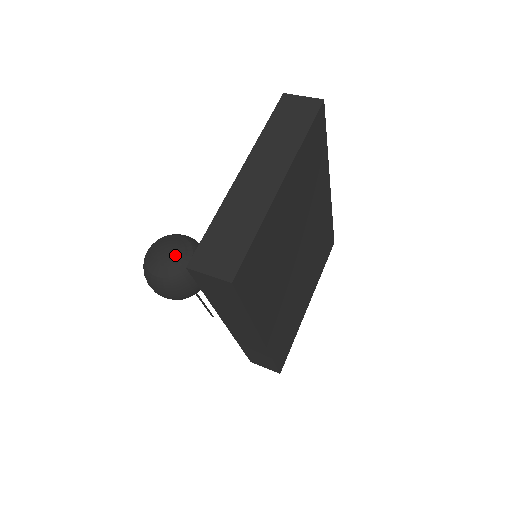
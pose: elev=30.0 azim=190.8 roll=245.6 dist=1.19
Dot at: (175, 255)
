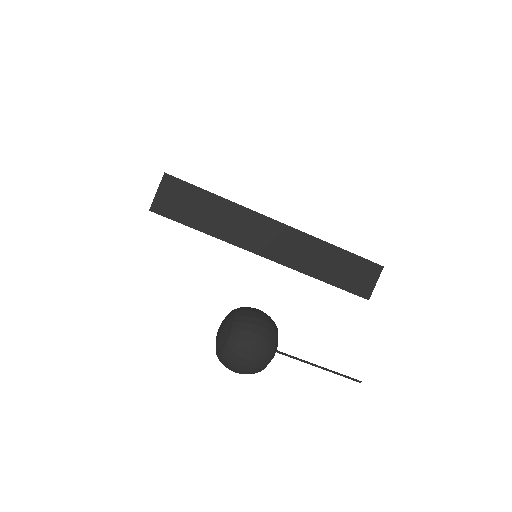
Dot at: (223, 322)
